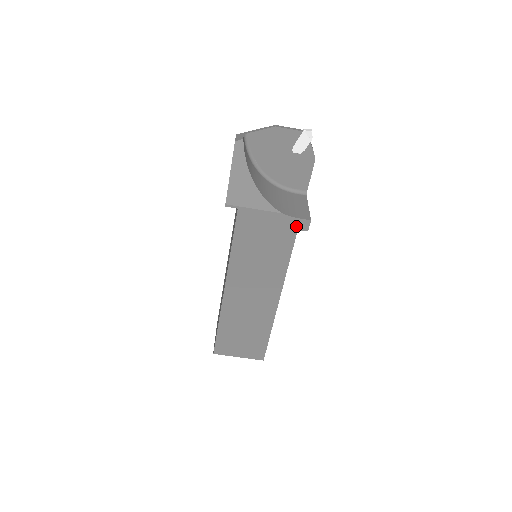
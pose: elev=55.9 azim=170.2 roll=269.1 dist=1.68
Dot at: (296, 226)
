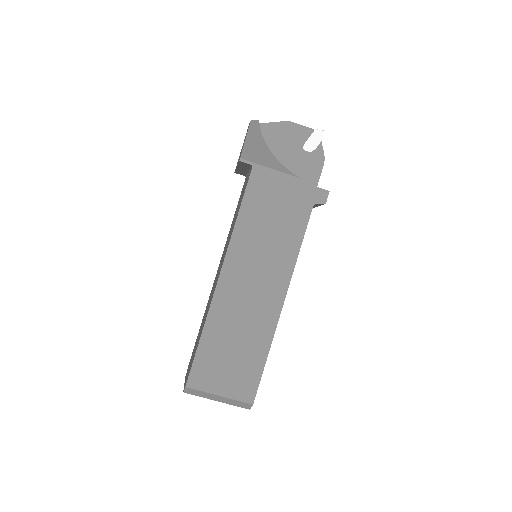
Dot at: (313, 196)
